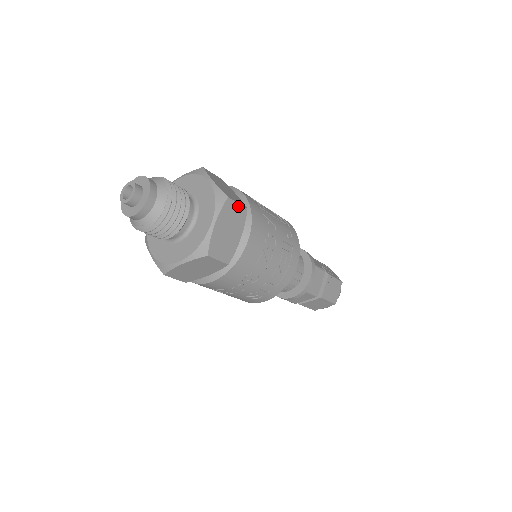
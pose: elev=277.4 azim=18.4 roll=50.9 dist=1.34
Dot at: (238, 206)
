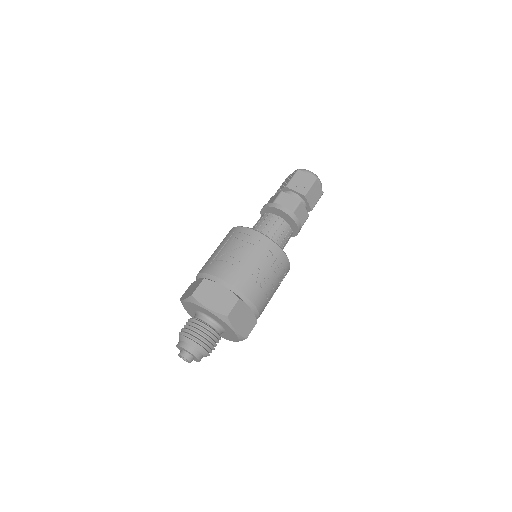
Dot at: (235, 307)
